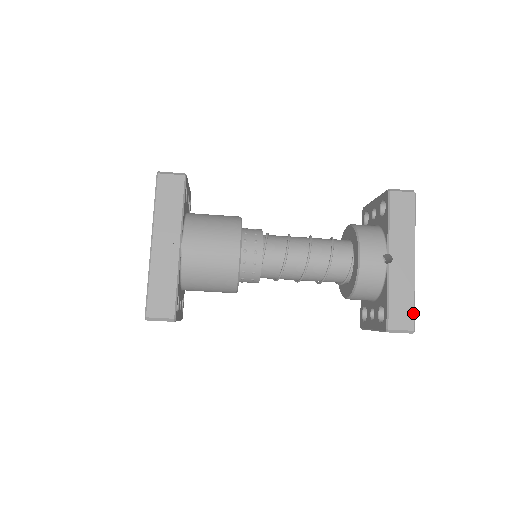
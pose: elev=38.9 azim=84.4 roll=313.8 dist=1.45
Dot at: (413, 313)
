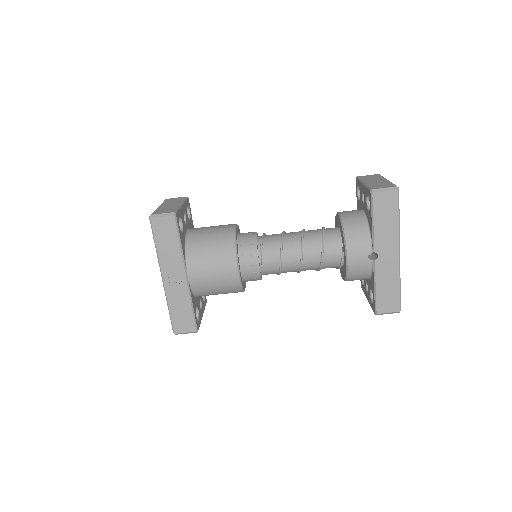
Dot at: (399, 298)
